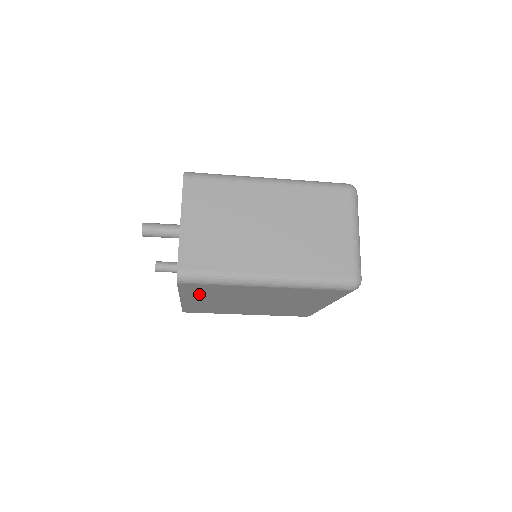
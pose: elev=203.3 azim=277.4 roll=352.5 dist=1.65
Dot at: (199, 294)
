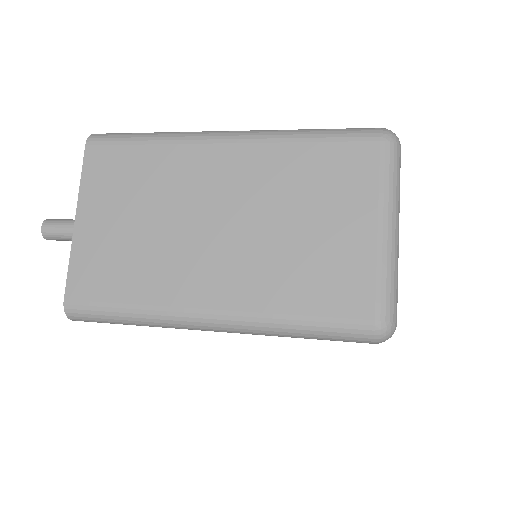
Dot at: occluded
